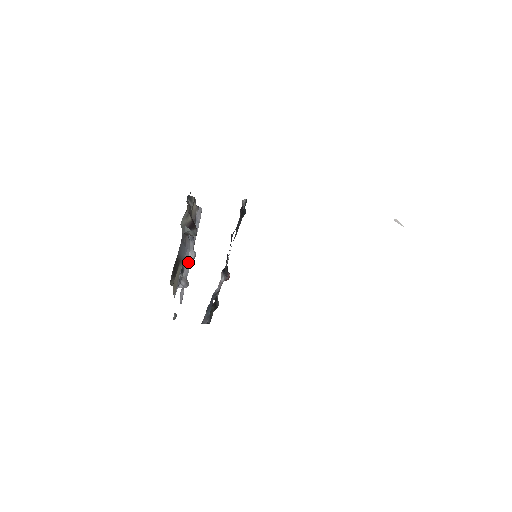
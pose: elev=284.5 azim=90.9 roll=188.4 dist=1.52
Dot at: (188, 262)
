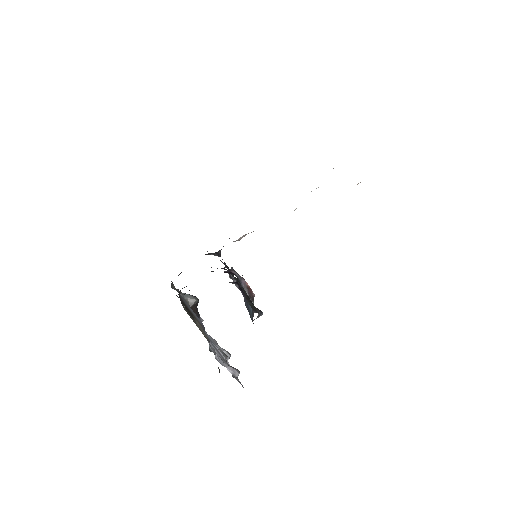
Dot at: occluded
